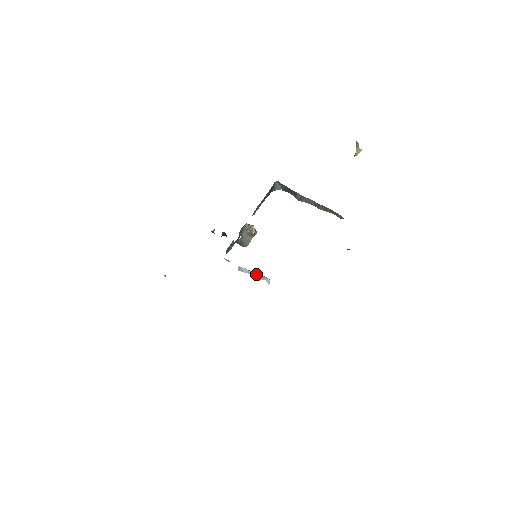
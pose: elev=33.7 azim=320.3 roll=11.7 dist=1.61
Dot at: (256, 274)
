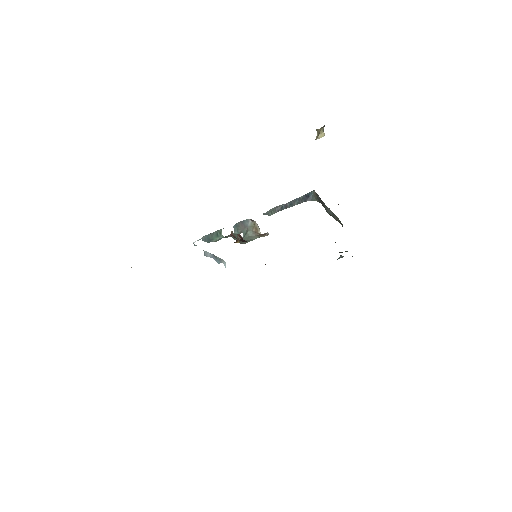
Dot at: (216, 257)
